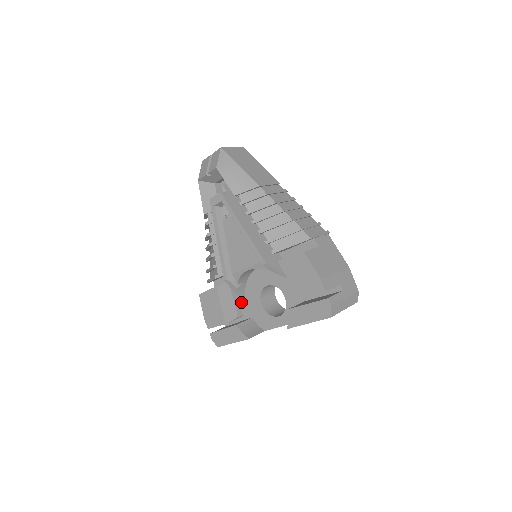
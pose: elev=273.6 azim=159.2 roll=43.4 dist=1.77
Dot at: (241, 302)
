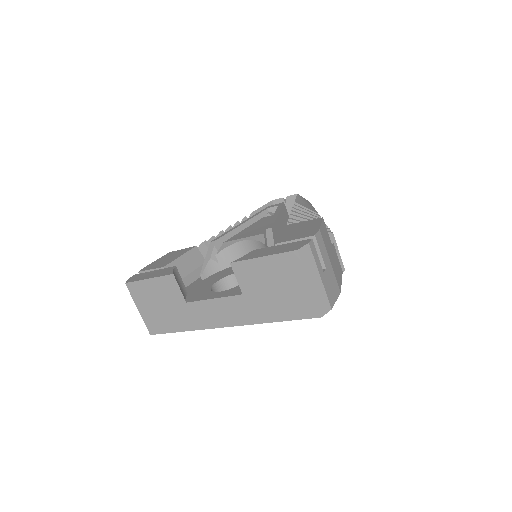
Dot at: (193, 283)
